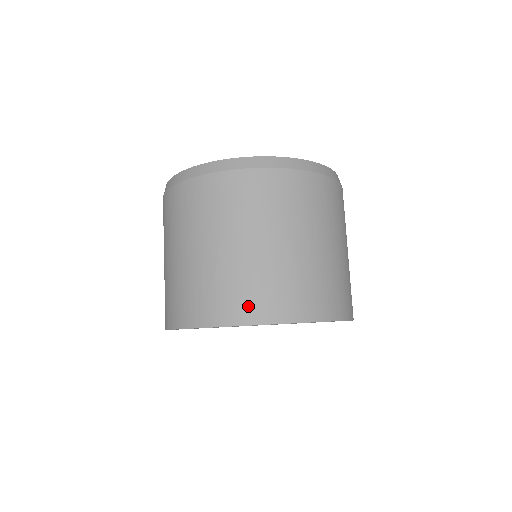
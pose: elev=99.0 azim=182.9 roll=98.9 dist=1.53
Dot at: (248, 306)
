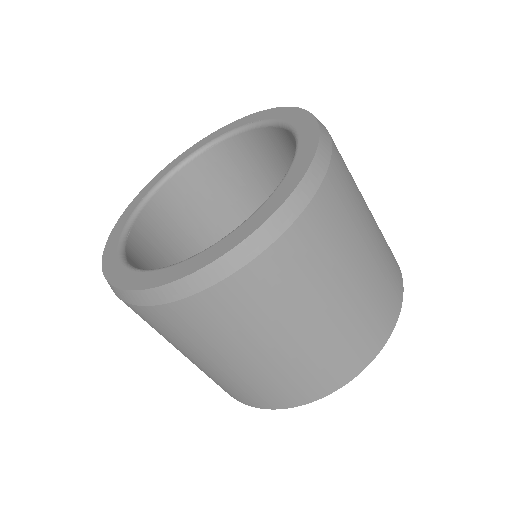
Dot at: occluded
